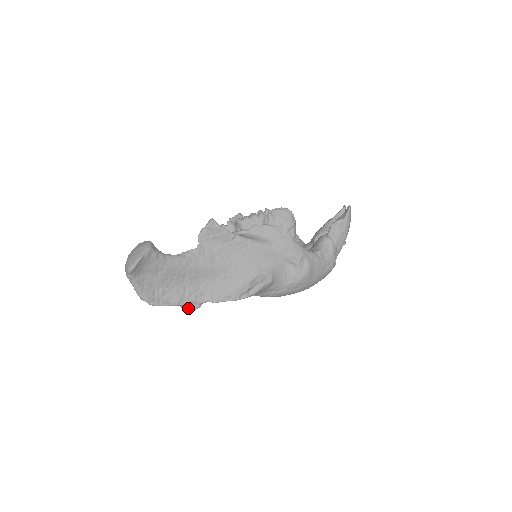
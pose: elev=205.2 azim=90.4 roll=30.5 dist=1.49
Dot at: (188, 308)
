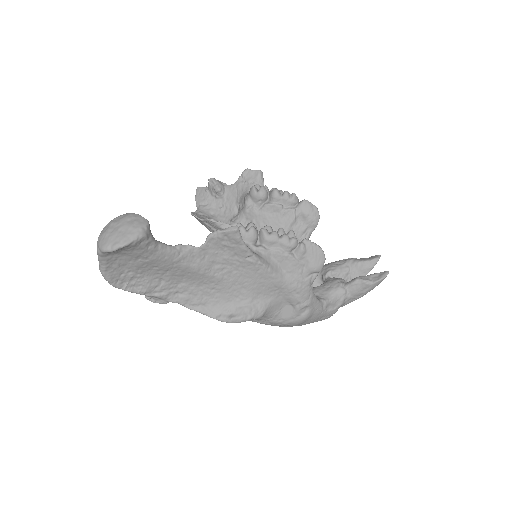
Dot at: (152, 299)
